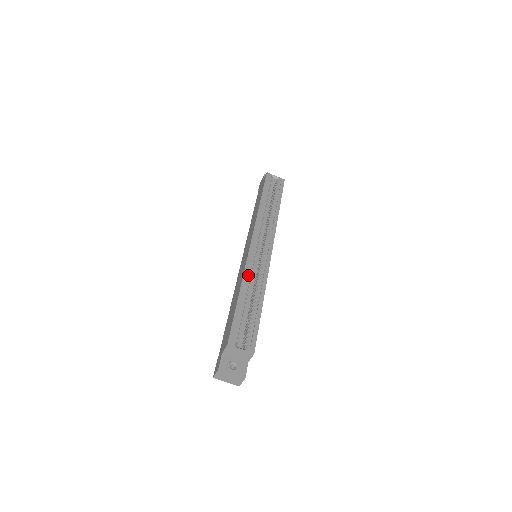
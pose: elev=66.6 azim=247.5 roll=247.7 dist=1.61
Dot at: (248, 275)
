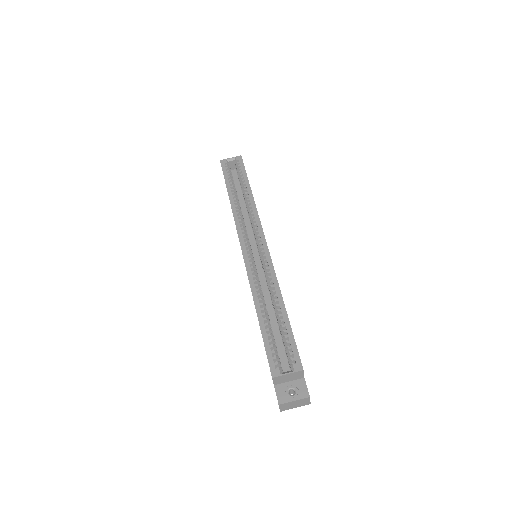
Dot at: (256, 287)
